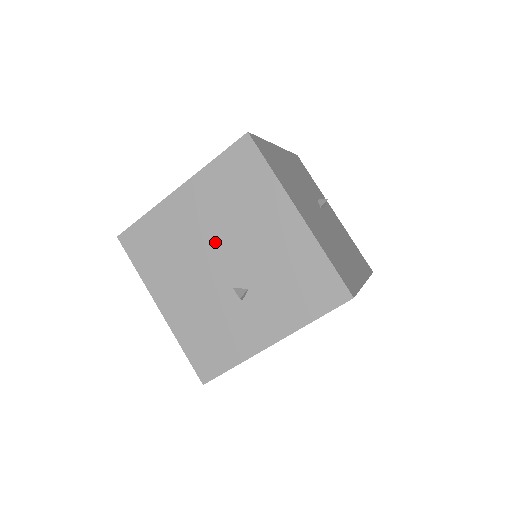
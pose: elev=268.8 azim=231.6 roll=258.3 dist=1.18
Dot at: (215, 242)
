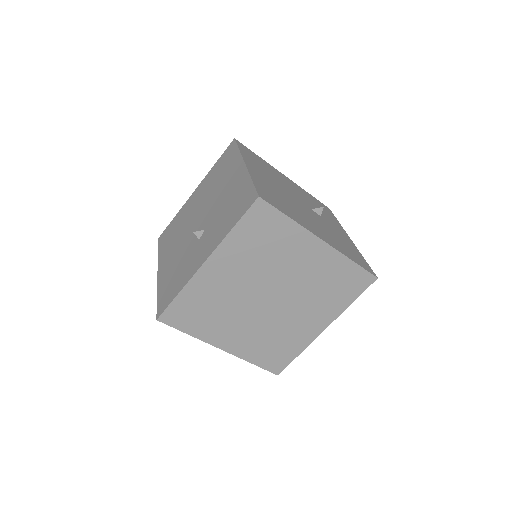
Dot at: (199, 210)
